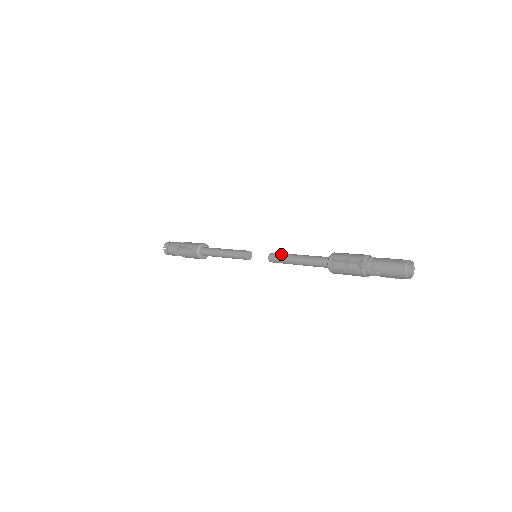
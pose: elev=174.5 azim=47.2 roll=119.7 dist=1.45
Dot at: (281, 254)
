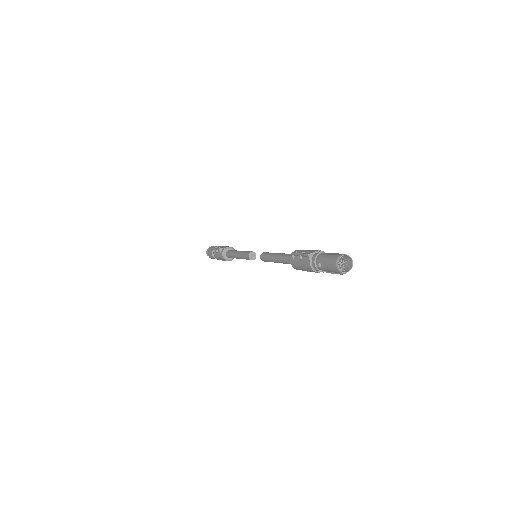
Dot at: occluded
